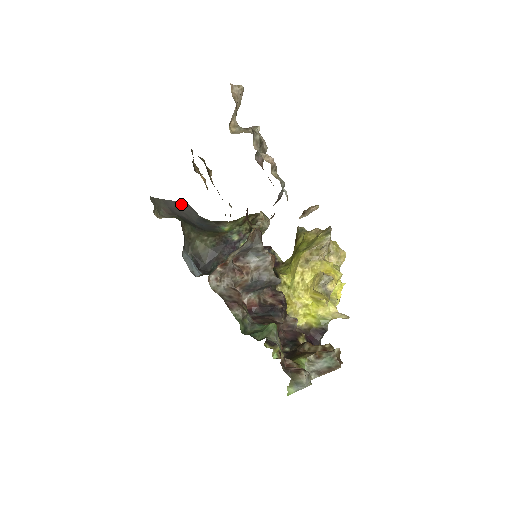
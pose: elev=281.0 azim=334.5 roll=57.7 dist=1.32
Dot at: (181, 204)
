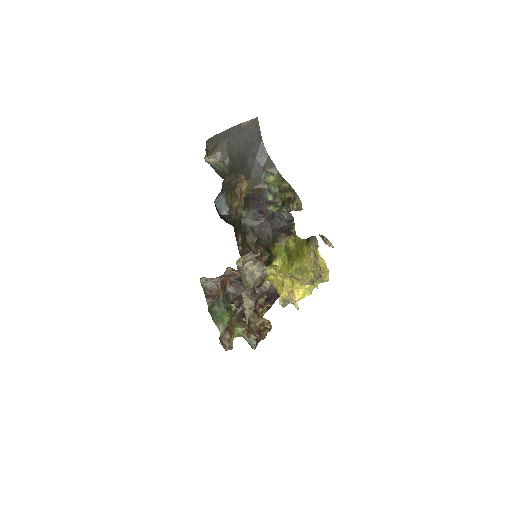
Dot at: (248, 125)
